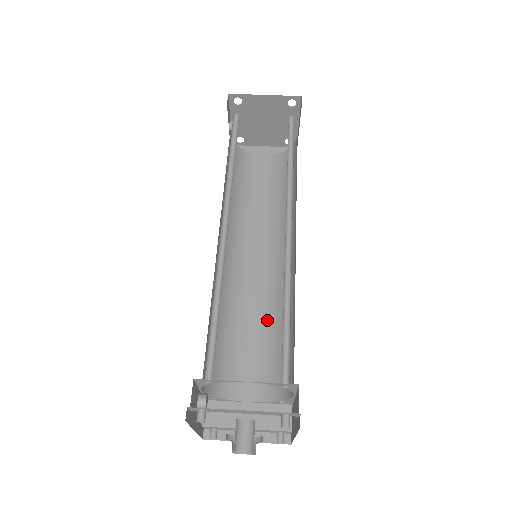
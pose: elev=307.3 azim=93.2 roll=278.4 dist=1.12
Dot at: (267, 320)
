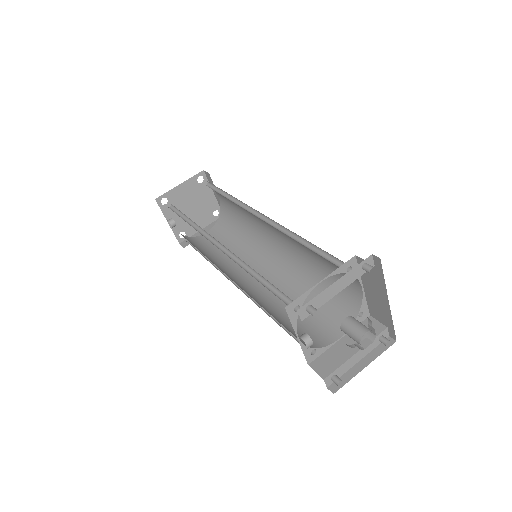
Dot at: (300, 292)
